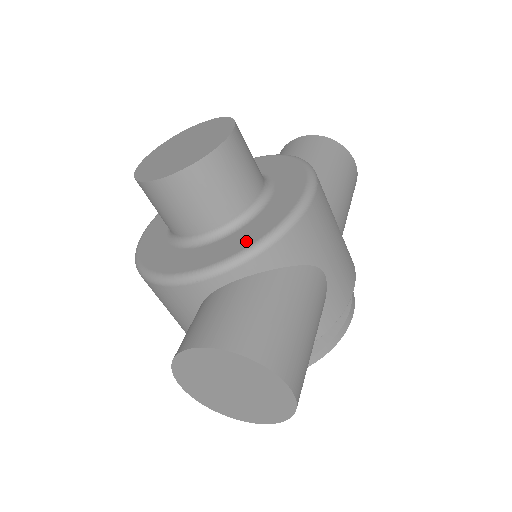
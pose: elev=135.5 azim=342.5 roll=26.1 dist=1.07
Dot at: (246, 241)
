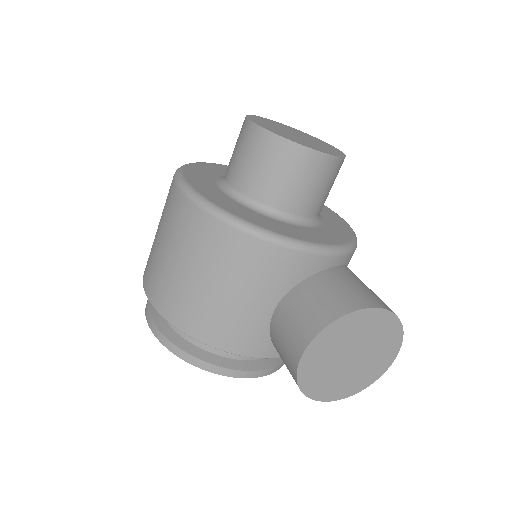
Dot at: (343, 236)
